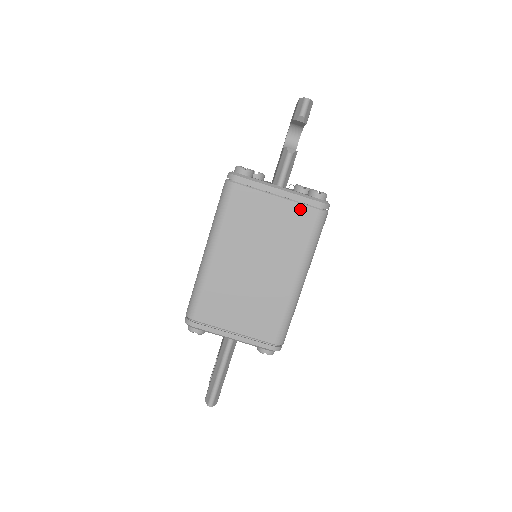
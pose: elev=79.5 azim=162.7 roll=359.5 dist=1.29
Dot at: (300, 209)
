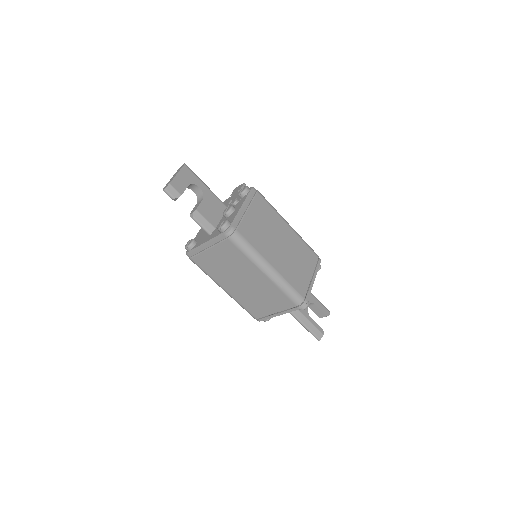
Dot at: (222, 246)
